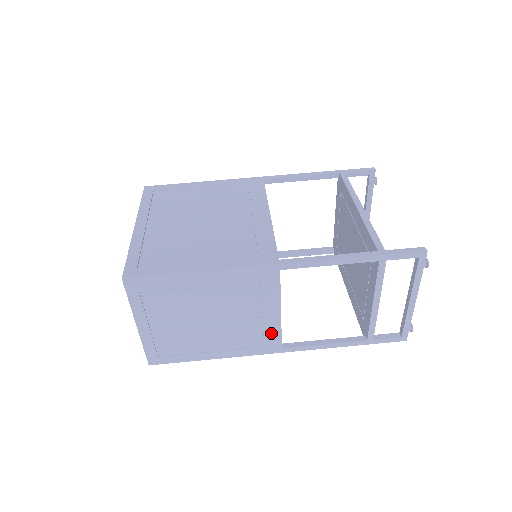
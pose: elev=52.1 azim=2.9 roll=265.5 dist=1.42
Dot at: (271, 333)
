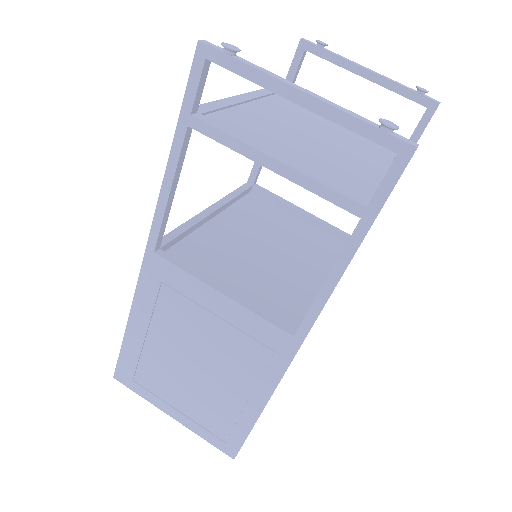
Dot at: (254, 327)
